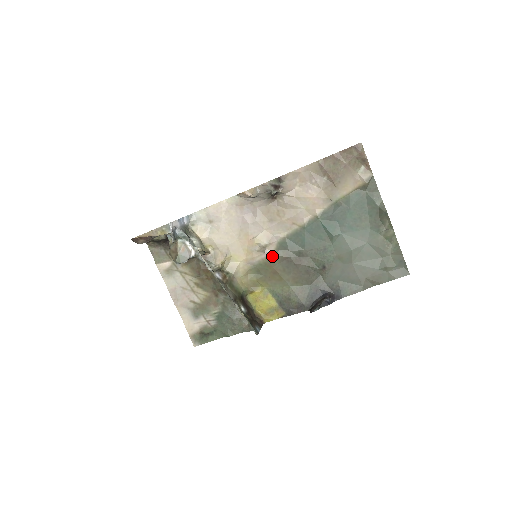
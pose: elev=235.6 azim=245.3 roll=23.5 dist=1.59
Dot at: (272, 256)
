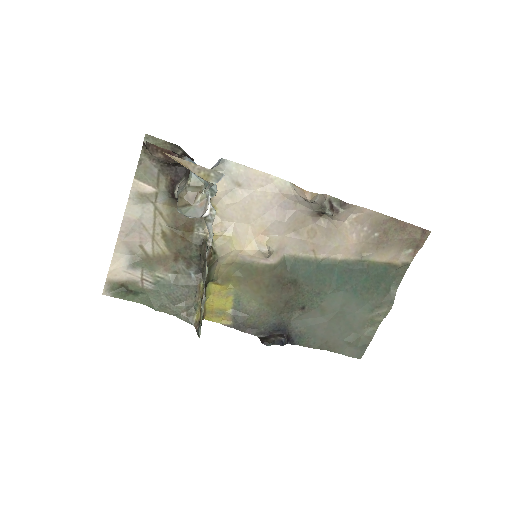
Dot at: (270, 266)
